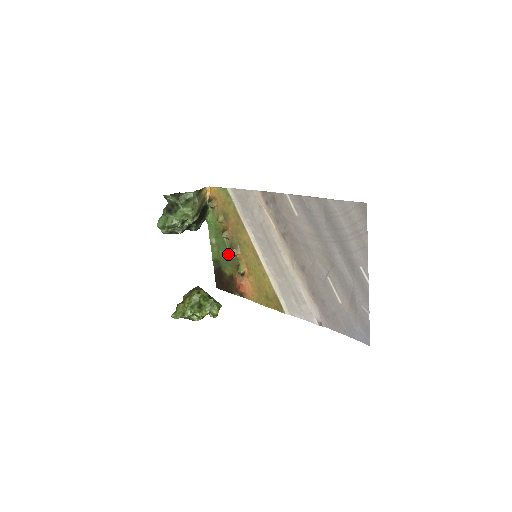
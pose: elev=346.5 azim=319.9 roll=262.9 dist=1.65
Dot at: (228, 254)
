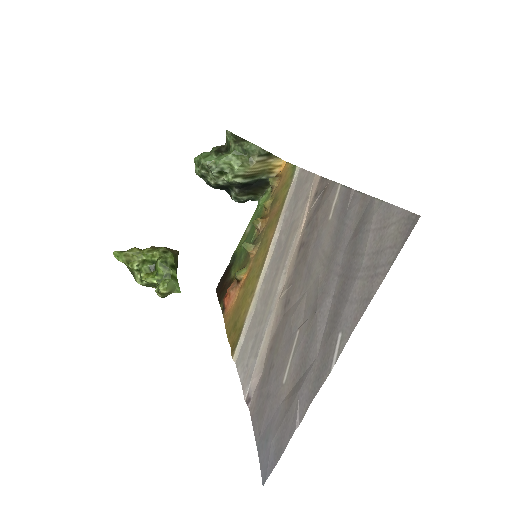
Dot at: occluded
